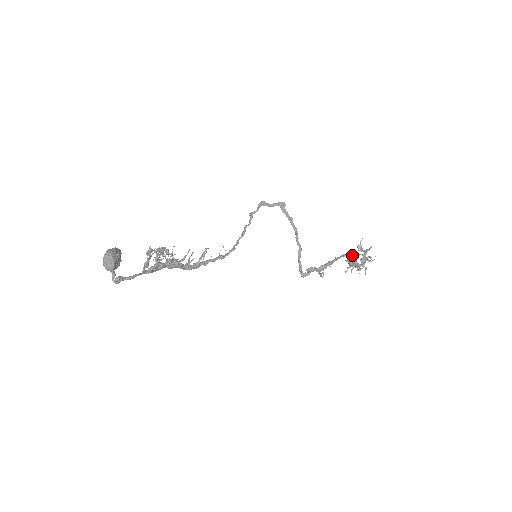
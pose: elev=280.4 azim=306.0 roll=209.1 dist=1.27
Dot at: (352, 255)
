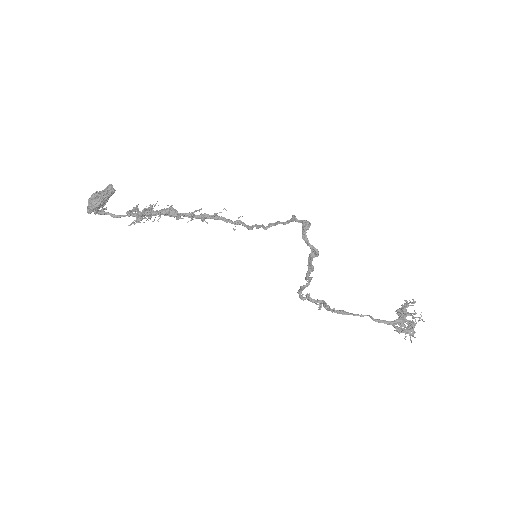
Dot at: (383, 321)
